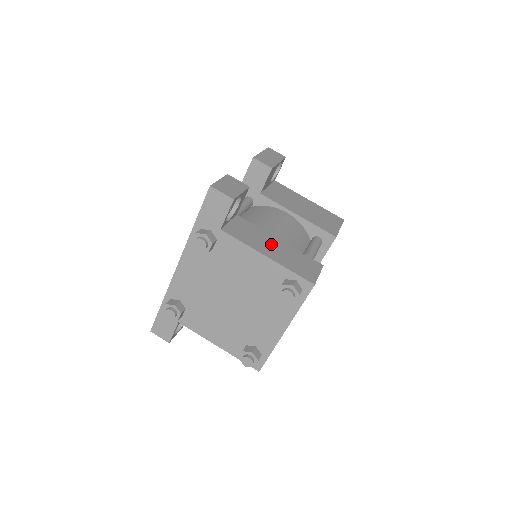
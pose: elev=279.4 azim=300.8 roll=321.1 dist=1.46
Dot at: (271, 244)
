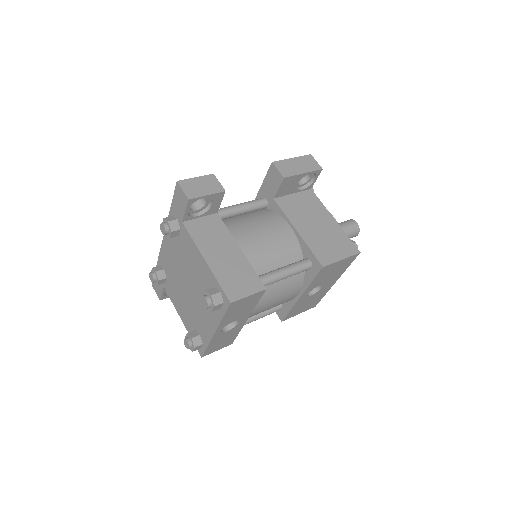
Dot at: (225, 250)
